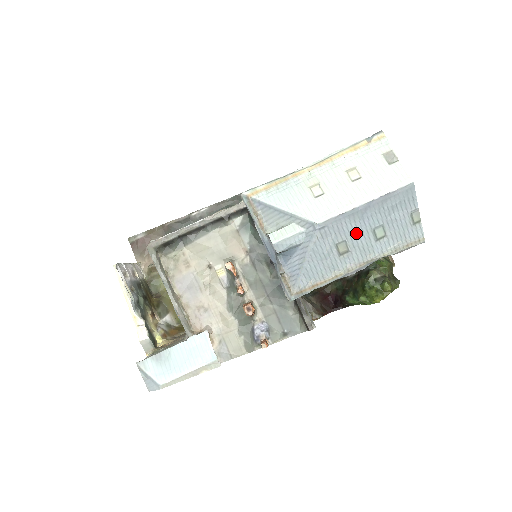
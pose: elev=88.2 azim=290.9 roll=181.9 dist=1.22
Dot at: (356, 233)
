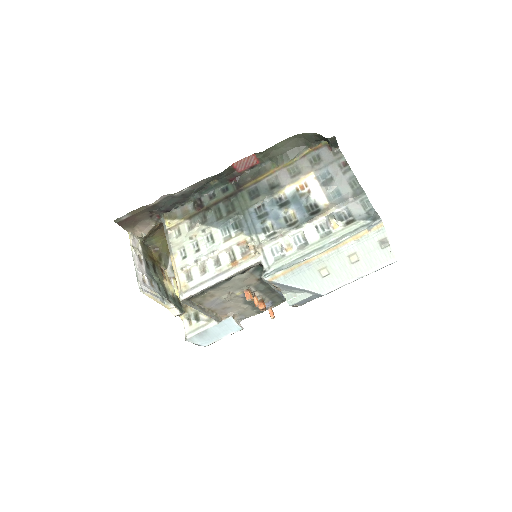
Dot at: occluded
